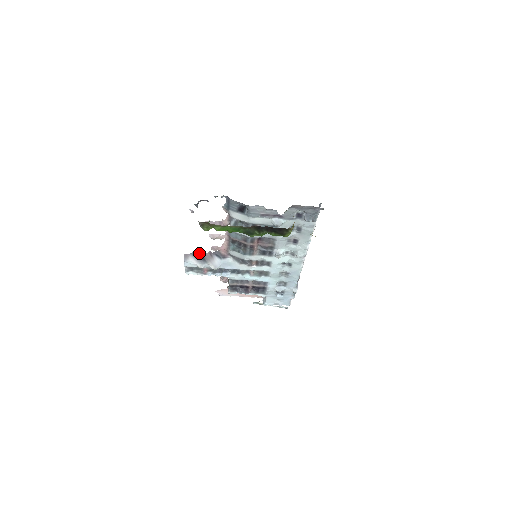
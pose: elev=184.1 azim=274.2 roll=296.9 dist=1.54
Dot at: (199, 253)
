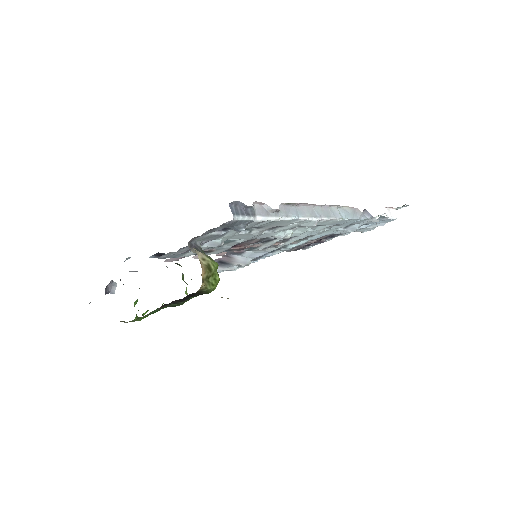
Dot at: (215, 261)
